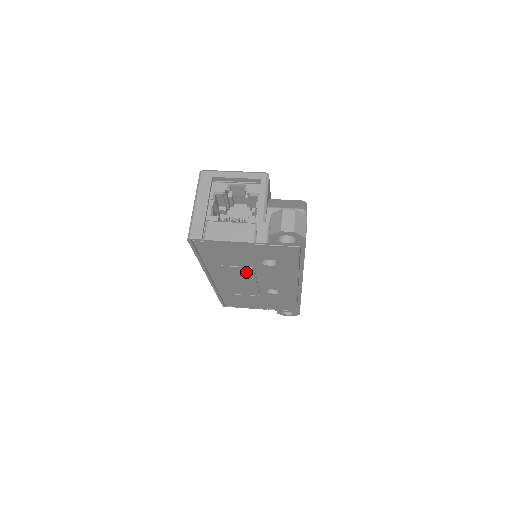
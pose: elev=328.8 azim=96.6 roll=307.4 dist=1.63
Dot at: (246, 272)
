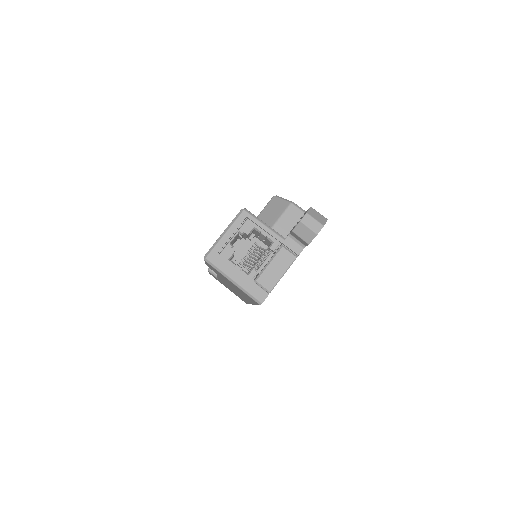
Dot at: occluded
